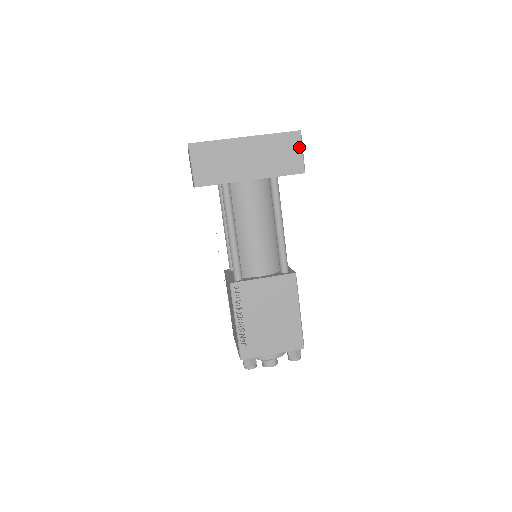
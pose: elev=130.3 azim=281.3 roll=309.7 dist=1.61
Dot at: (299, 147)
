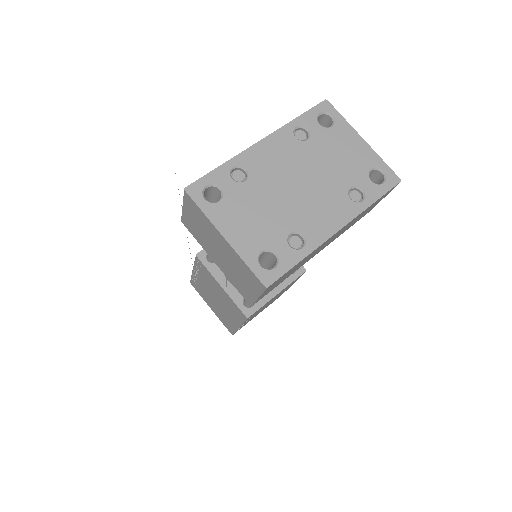
Dot at: (385, 196)
